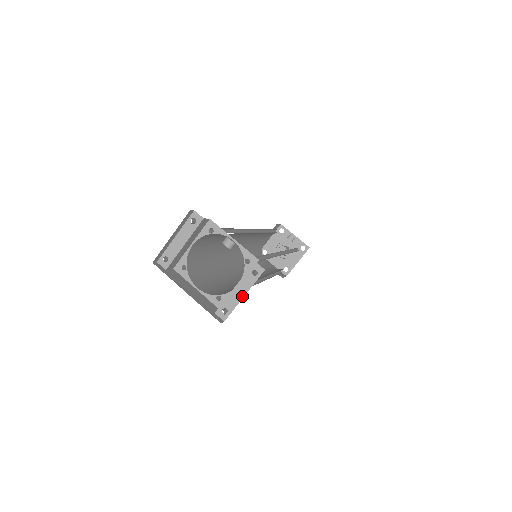
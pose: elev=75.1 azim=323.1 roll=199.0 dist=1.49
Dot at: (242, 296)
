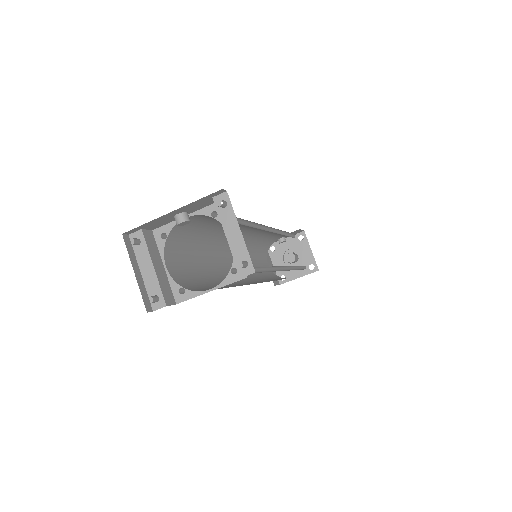
Dot at: (239, 234)
